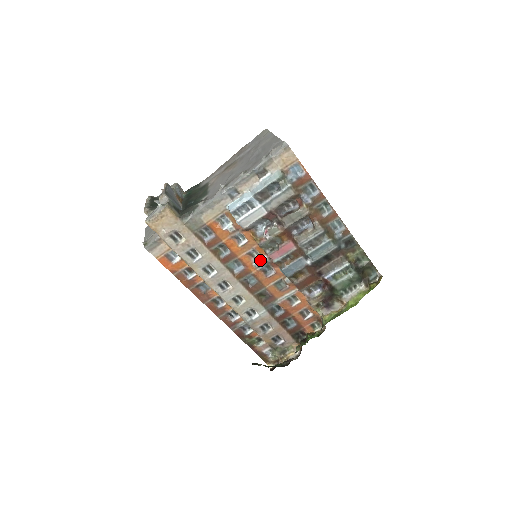
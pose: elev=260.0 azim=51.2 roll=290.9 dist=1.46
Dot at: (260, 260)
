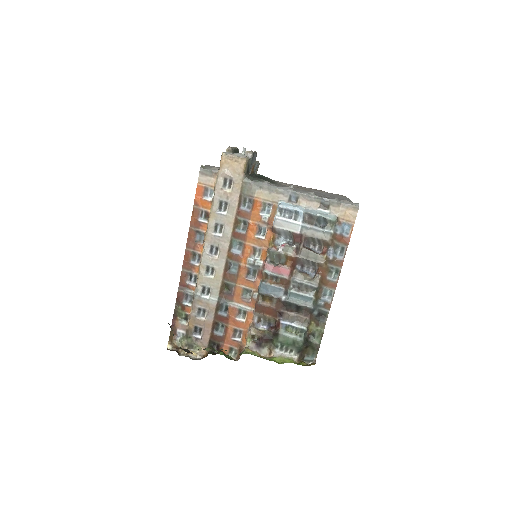
Dot at: (256, 260)
